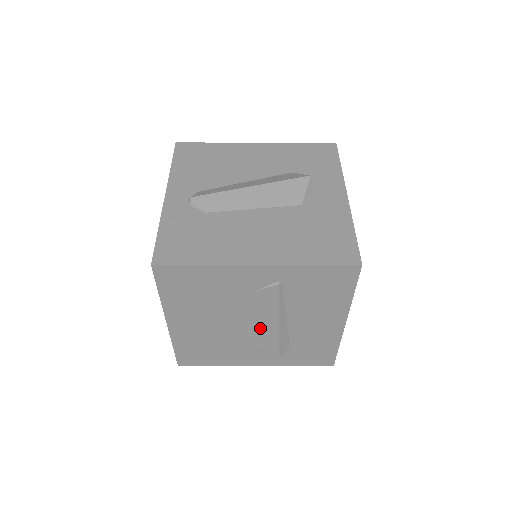
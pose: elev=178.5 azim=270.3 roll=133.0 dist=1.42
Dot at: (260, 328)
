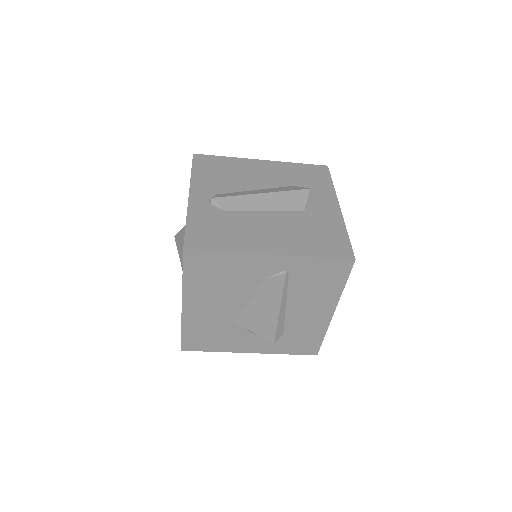
Dot at: (262, 314)
